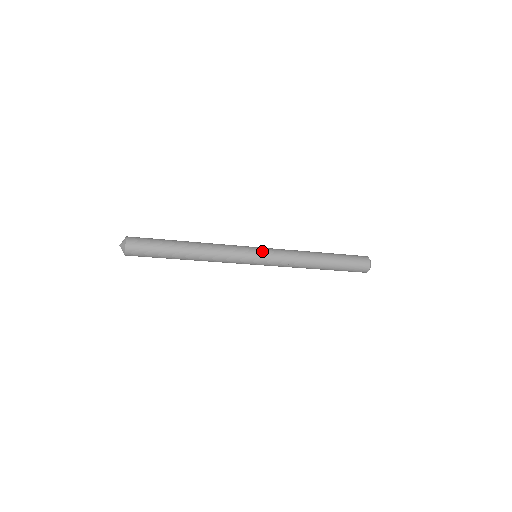
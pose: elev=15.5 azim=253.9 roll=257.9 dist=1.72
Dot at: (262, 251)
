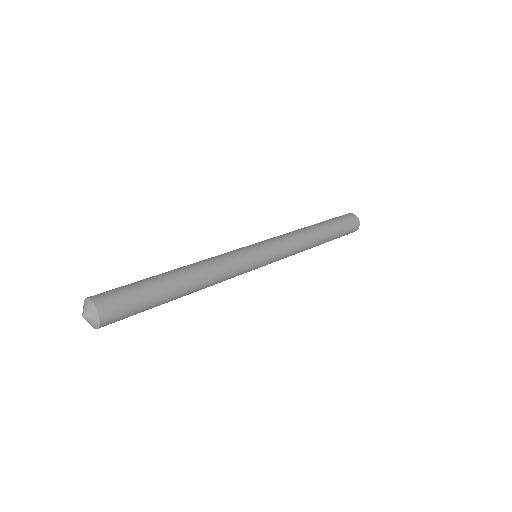
Dot at: (268, 262)
